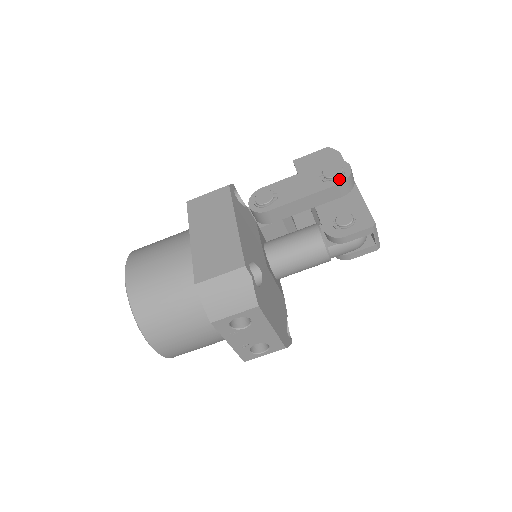
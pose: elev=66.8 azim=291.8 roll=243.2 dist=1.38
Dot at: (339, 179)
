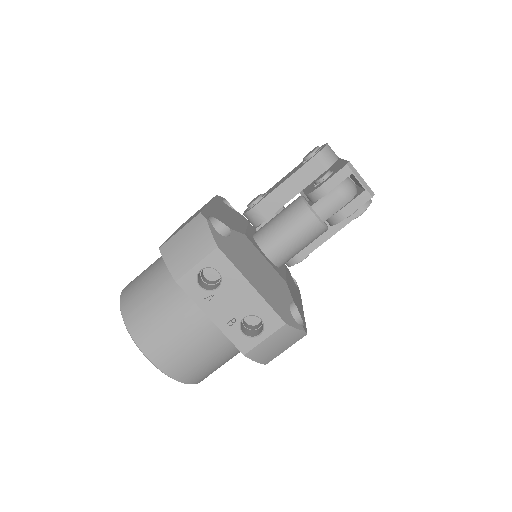
Dot at: (315, 154)
